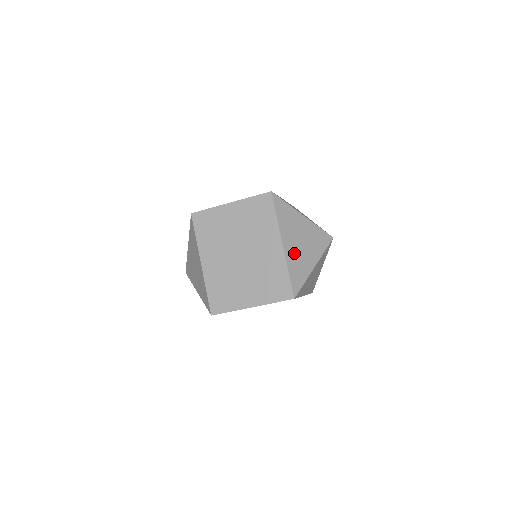
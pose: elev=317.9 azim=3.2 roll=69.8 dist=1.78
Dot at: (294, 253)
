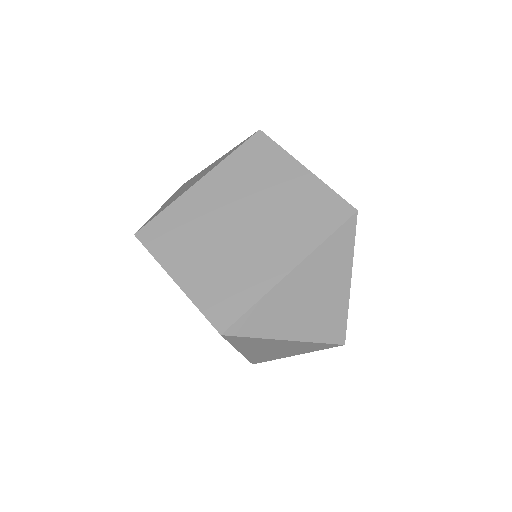
Dot at: (289, 296)
